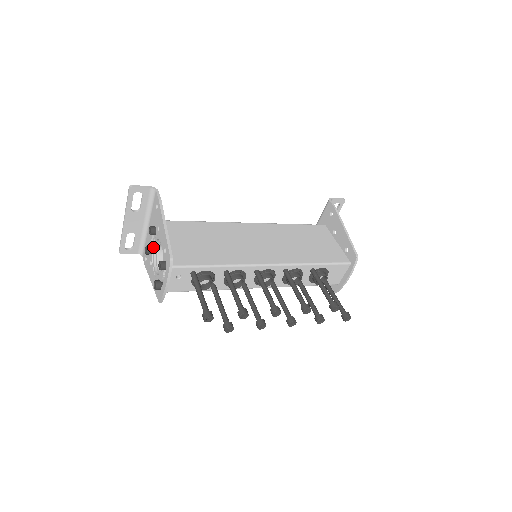
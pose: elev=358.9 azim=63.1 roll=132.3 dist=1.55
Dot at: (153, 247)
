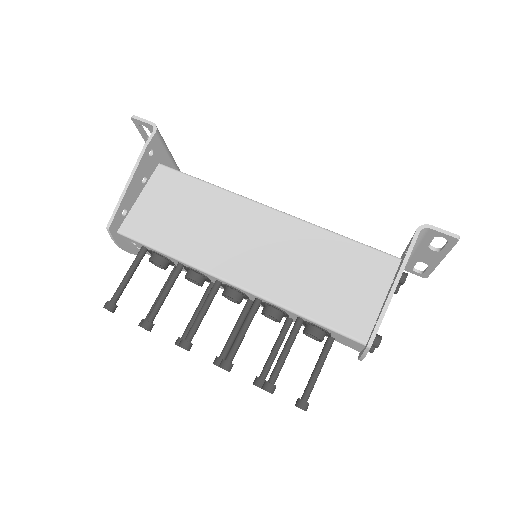
Dot at: occluded
